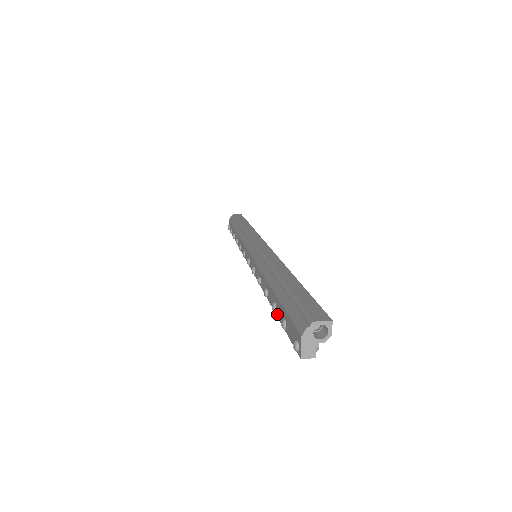
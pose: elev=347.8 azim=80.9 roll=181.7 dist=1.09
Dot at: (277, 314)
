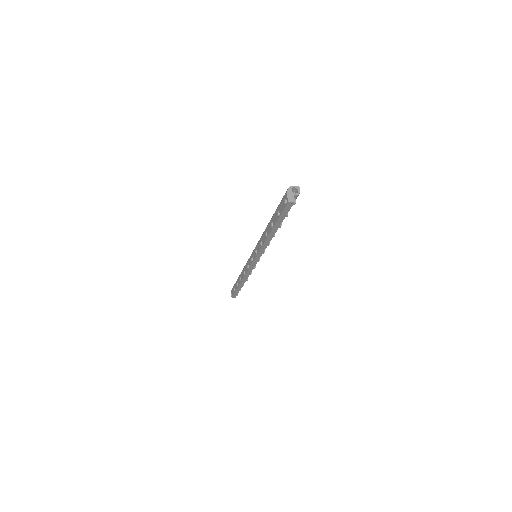
Dot at: (274, 223)
